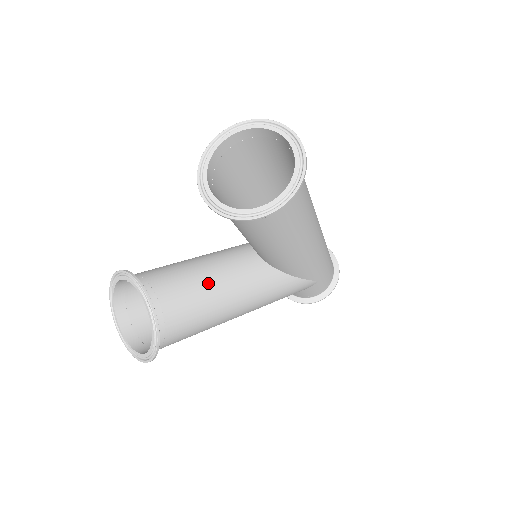
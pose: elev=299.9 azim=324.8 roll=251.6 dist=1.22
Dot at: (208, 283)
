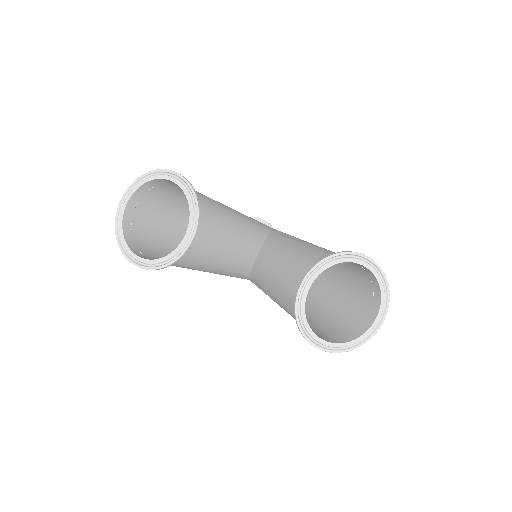
Dot at: (219, 257)
